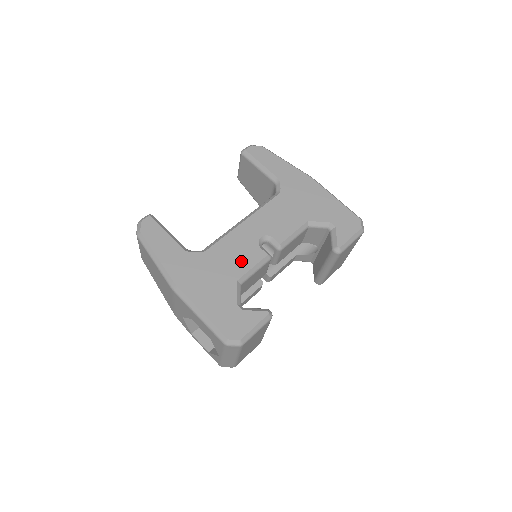
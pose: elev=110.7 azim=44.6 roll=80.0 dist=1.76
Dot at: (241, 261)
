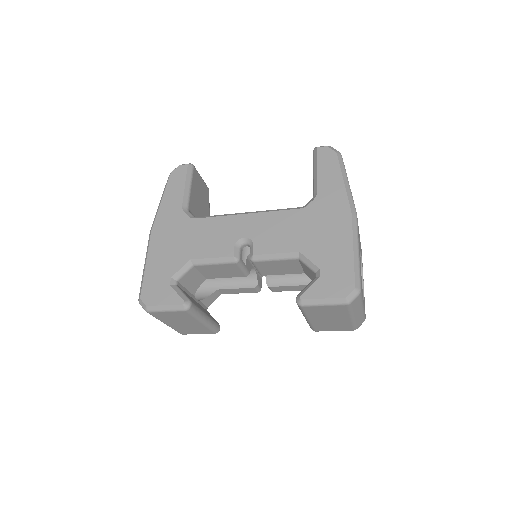
Dot at: (209, 246)
